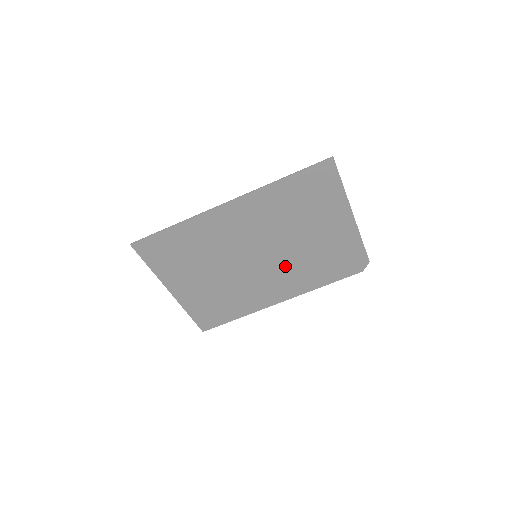
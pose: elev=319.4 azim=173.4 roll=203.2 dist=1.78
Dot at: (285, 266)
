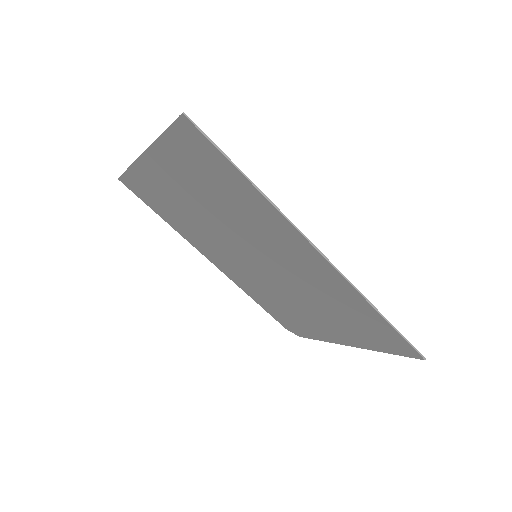
Dot at: (258, 278)
